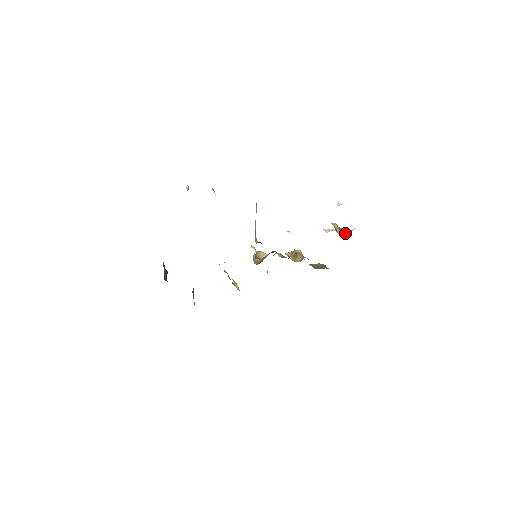
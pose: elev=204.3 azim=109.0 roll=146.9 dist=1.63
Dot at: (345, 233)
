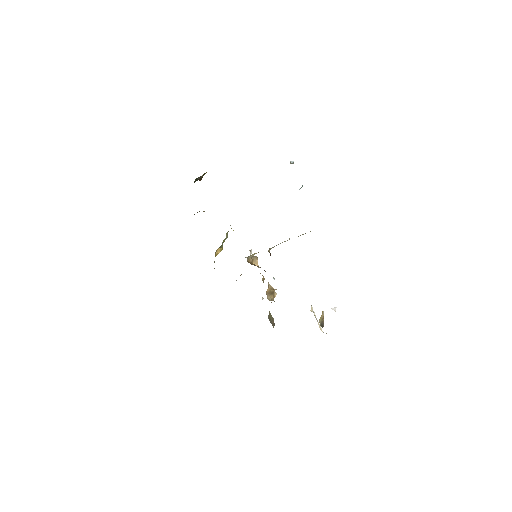
Dot at: (322, 326)
